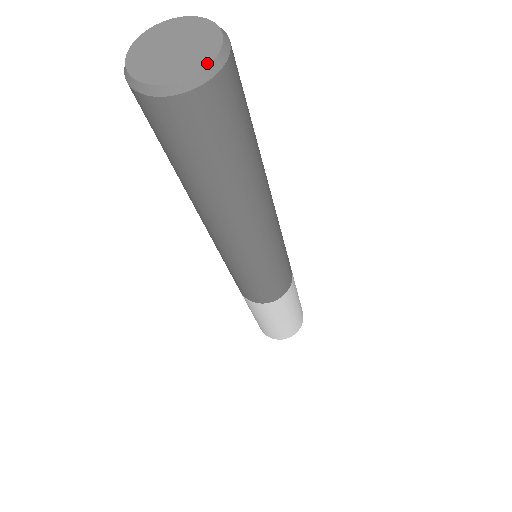
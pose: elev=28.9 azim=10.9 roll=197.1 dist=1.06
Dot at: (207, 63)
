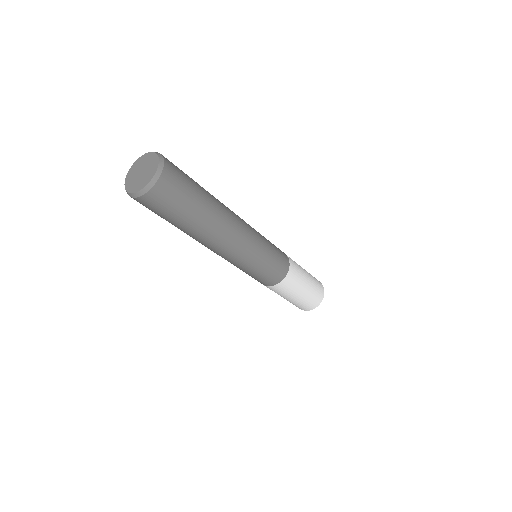
Dot at: (136, 191)
